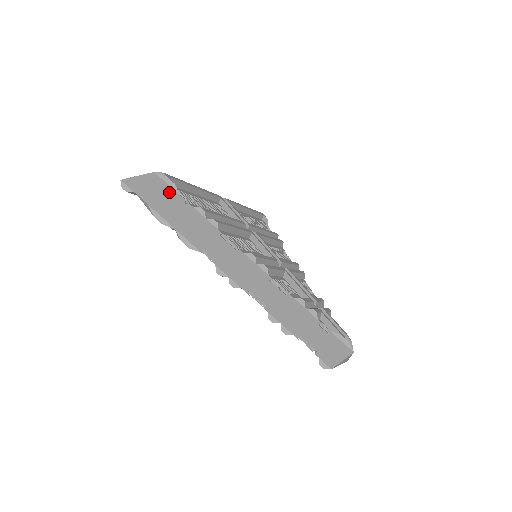
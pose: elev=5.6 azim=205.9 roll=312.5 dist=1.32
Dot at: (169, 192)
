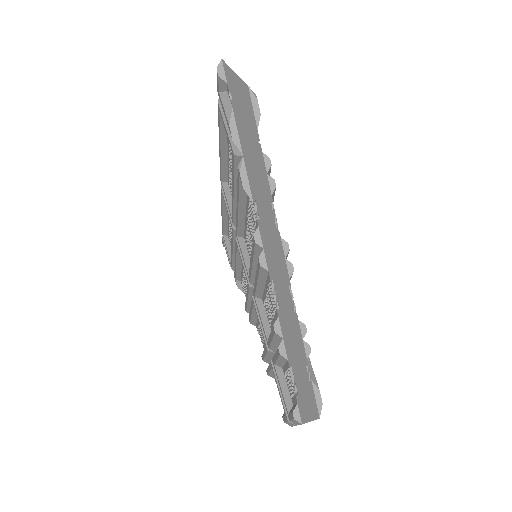
Dot at: (251, 117)
